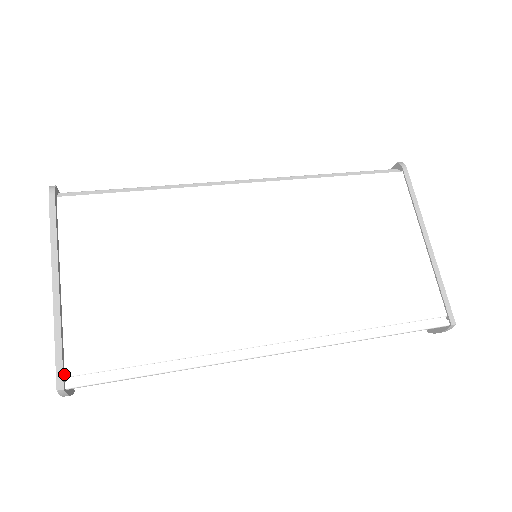
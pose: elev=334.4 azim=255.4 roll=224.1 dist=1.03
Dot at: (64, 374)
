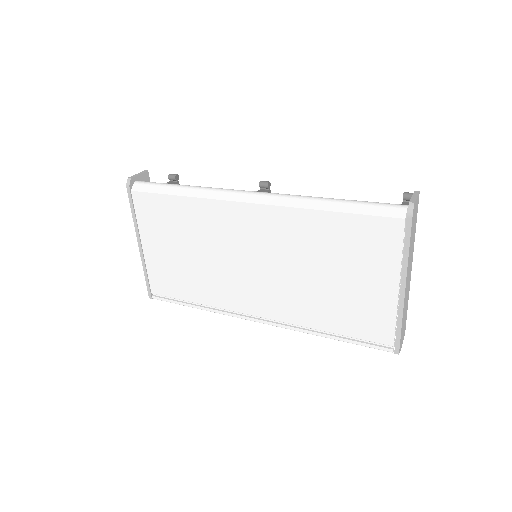
Dot at: (152, 290)
